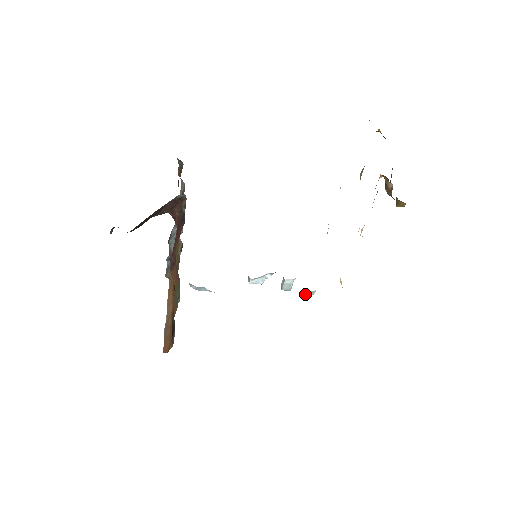
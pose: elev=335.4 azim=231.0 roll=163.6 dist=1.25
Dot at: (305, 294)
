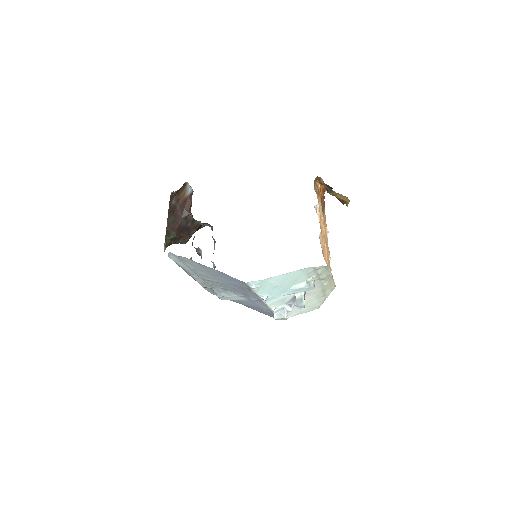
Dot at: (304, 285)
